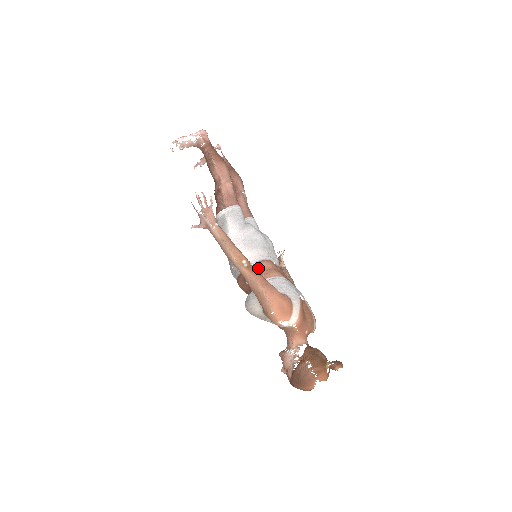
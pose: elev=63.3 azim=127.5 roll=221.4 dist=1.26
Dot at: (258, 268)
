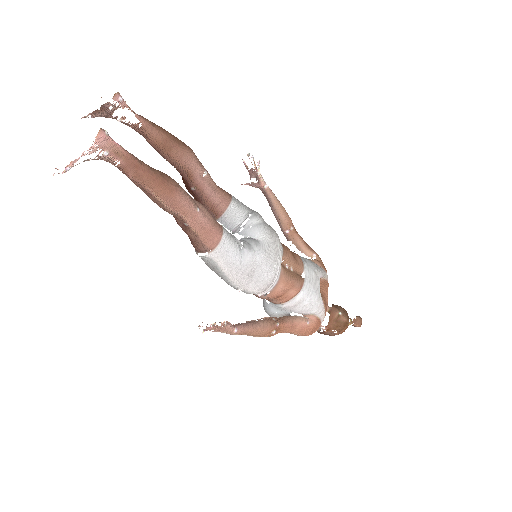
Dot at: (275, 297)
